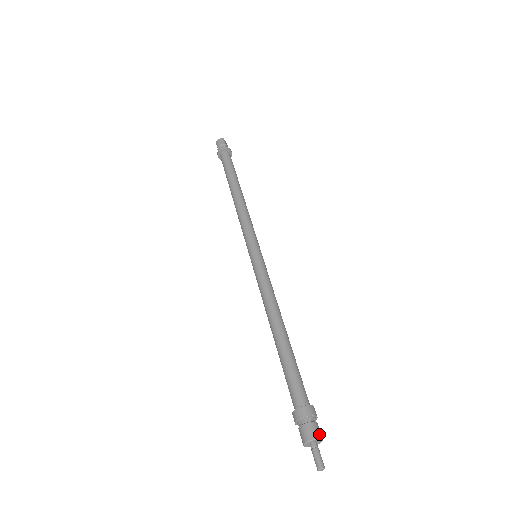
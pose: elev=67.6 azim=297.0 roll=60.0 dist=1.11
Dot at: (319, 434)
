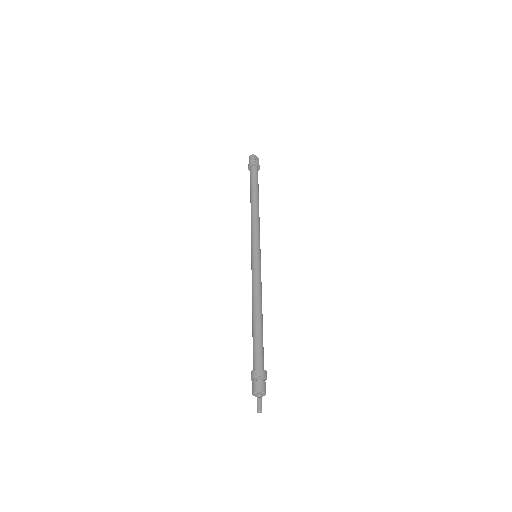
Dot at: (261, 389)
